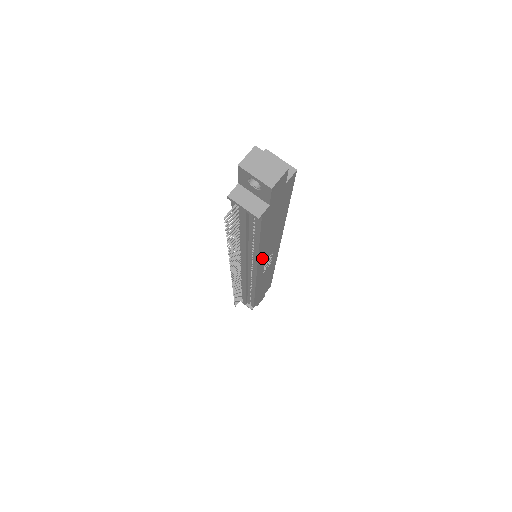
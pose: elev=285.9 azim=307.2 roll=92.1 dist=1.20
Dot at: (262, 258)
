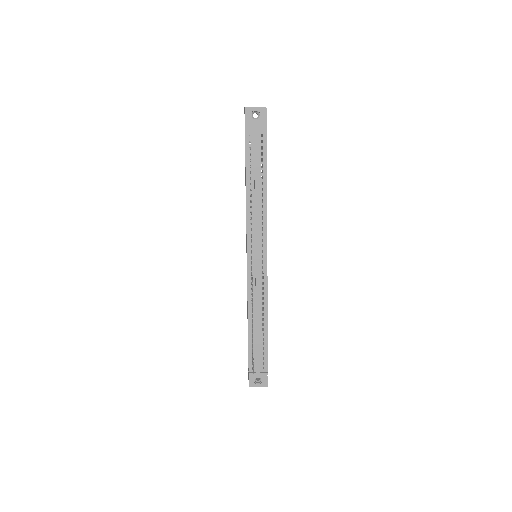
Dot at: (266, 223)
